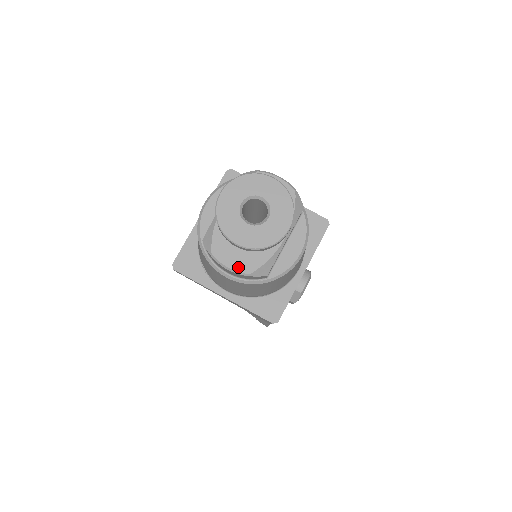
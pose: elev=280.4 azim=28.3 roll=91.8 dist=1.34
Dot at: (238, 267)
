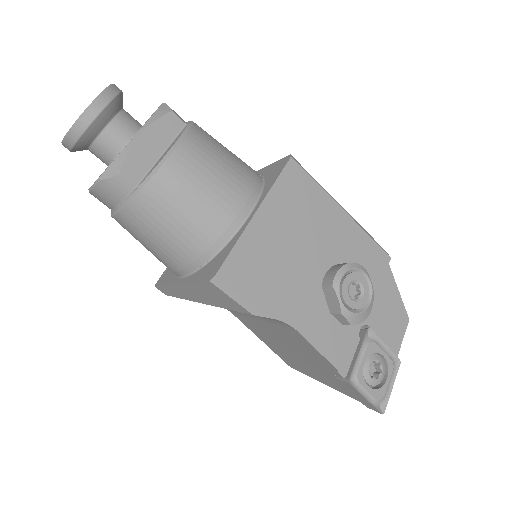
Dot at: (96, 181)
